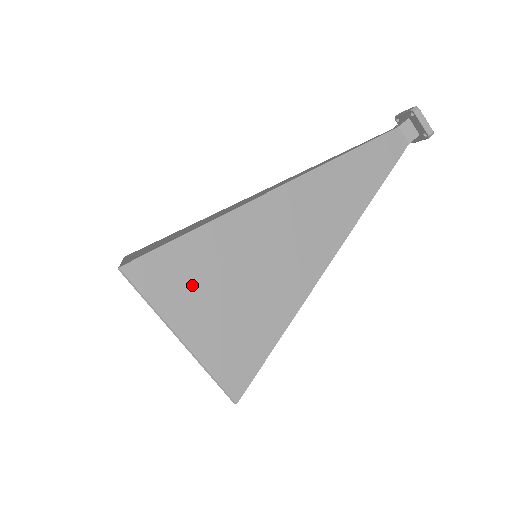
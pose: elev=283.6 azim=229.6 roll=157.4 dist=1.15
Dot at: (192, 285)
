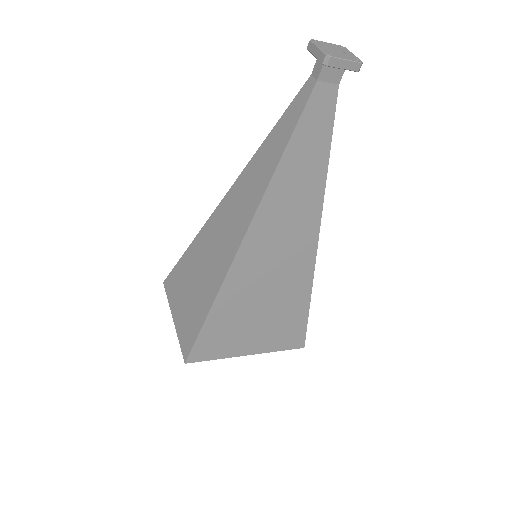
Dot at: (233, 335)
